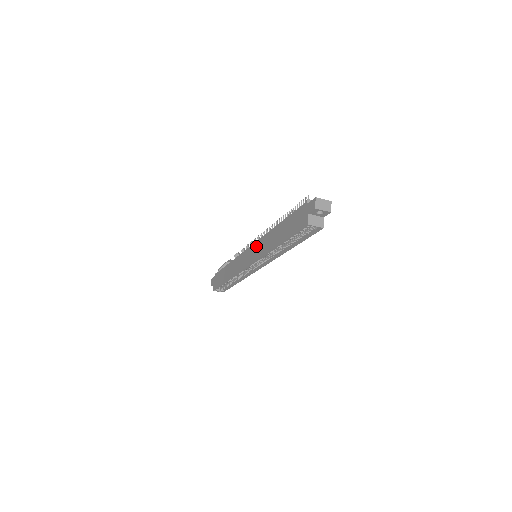
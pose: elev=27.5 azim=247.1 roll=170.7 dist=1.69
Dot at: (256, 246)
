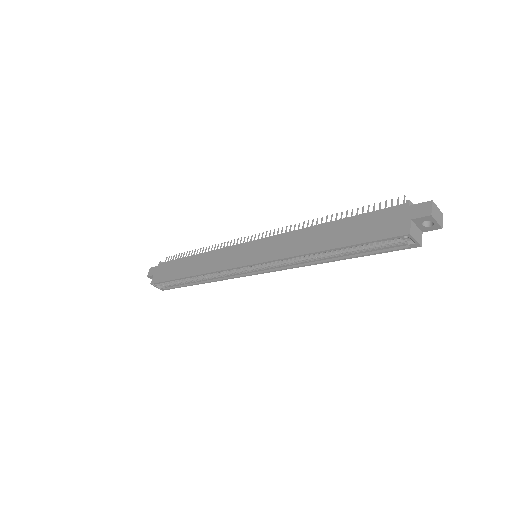
Dot at: (268, 242)
